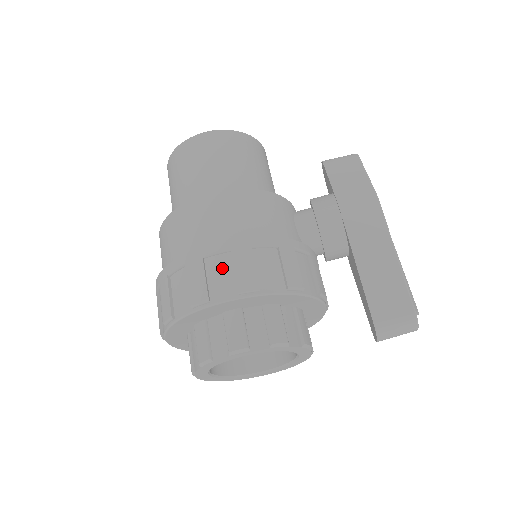
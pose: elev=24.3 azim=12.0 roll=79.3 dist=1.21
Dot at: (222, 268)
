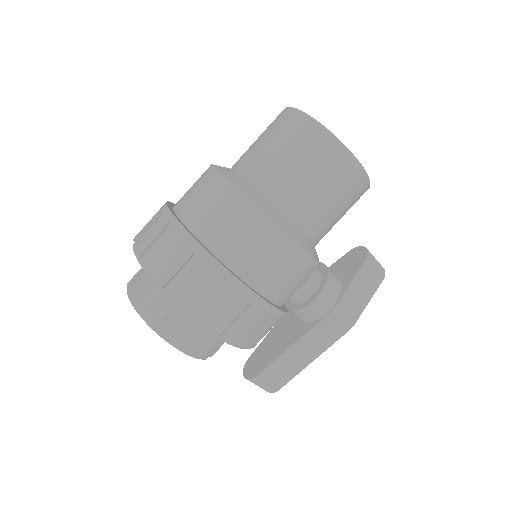
Dot at: (232, 308)
